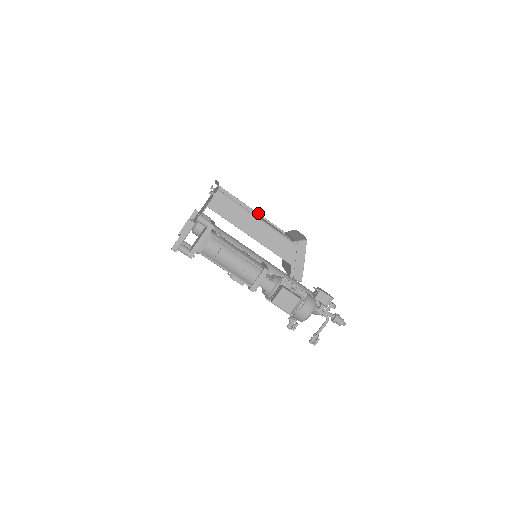
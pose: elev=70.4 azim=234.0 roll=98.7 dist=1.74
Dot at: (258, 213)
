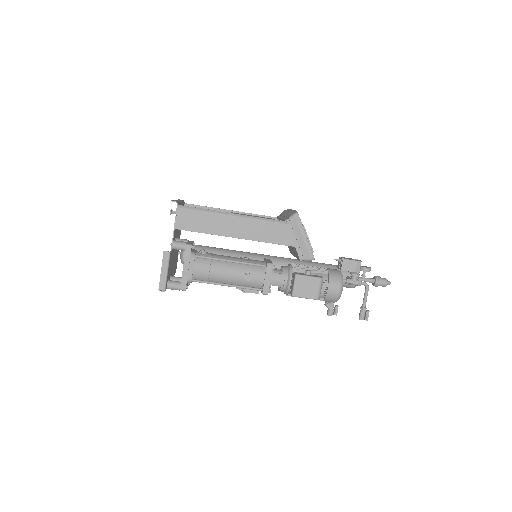
Dot at: occluded
